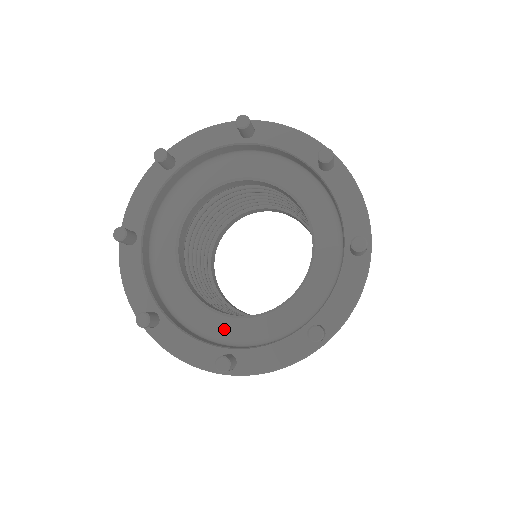
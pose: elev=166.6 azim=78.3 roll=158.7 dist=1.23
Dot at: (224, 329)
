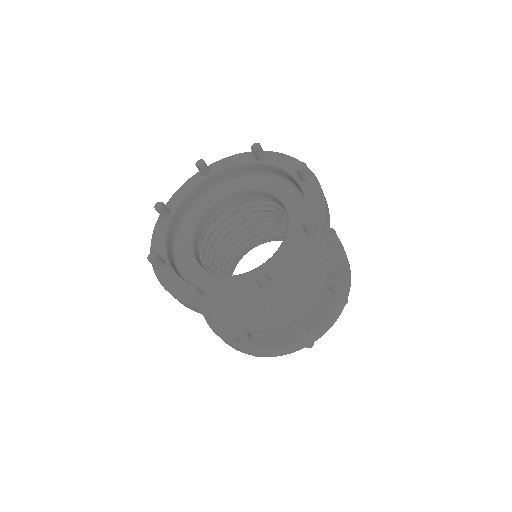
Dot at: (207, 282)
